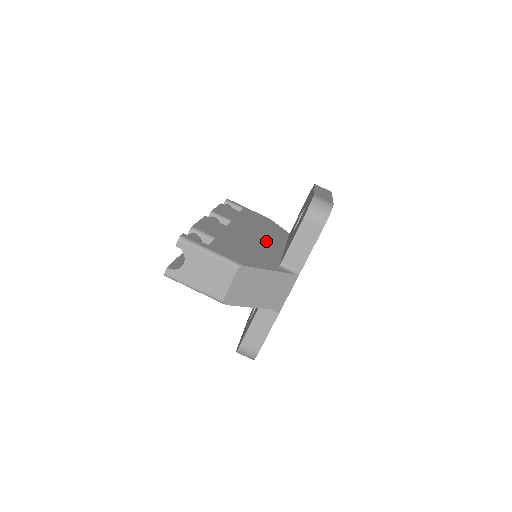
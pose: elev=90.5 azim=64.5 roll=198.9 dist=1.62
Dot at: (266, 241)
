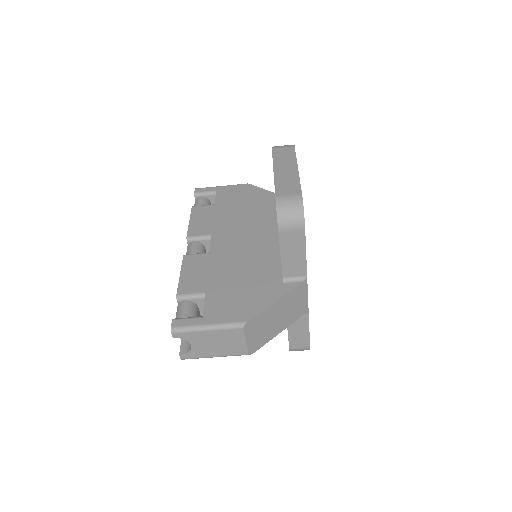
Dot at: (257, 241)
